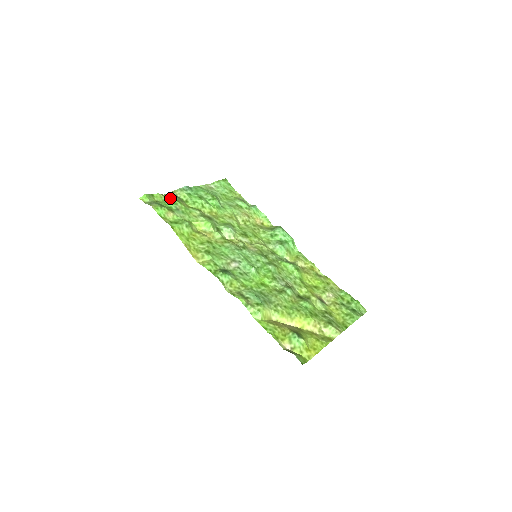
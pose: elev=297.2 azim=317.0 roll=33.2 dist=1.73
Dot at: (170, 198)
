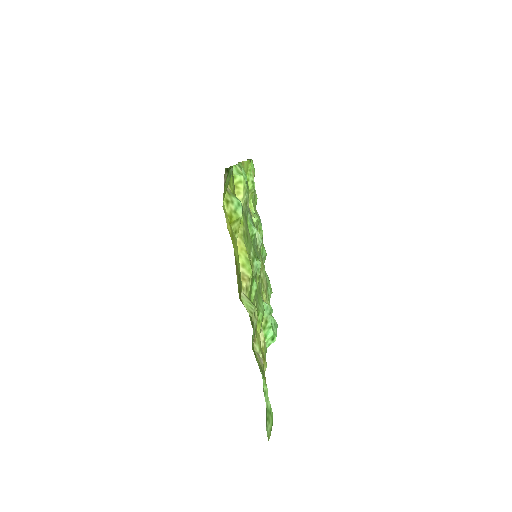
Dot at: occluded
